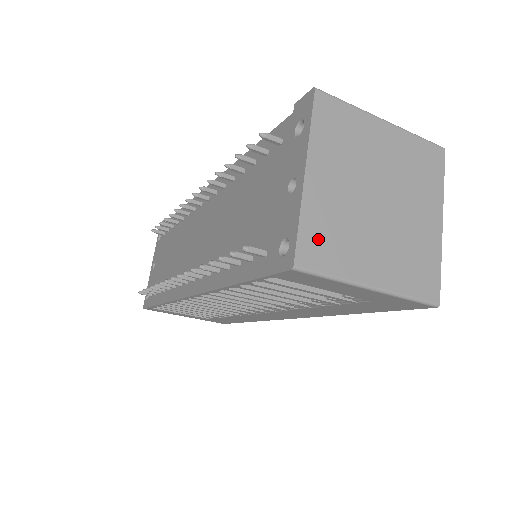
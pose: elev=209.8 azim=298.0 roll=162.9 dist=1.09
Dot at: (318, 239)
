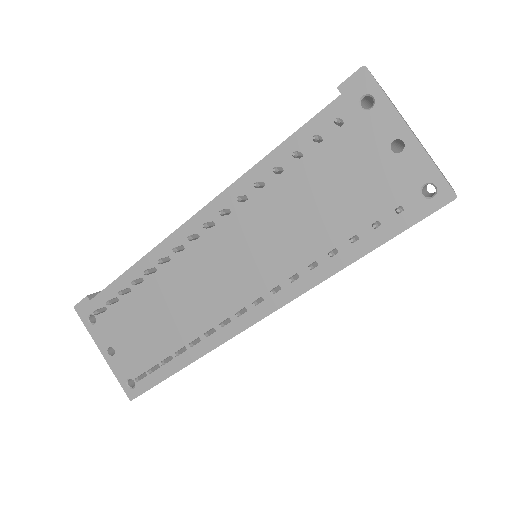
Dot at: occluded
